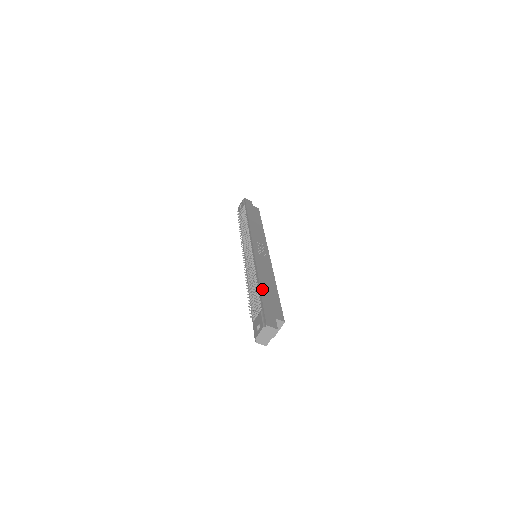
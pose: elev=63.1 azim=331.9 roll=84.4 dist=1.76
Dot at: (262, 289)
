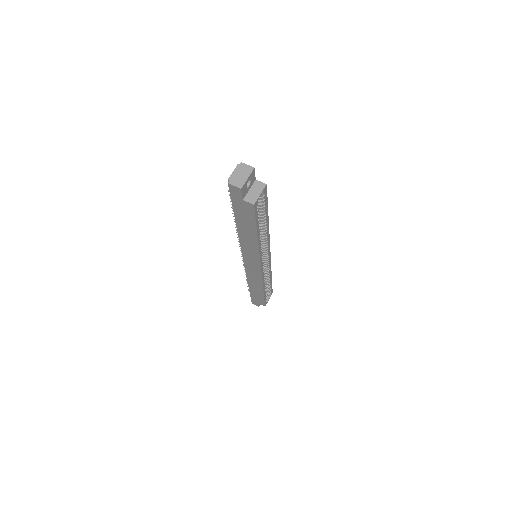
Dot at: occluded
